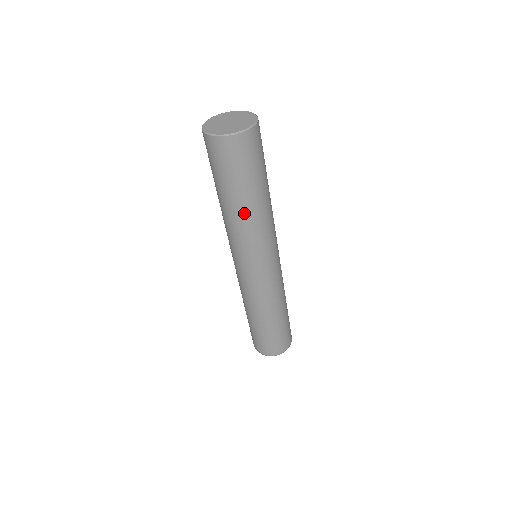
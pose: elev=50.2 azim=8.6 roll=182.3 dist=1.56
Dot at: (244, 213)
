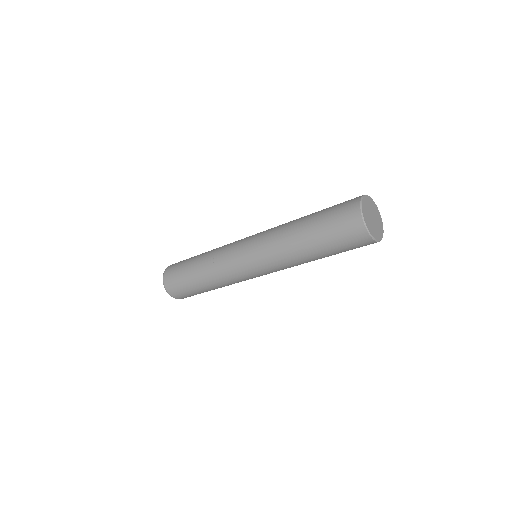
Dot at: occluded
